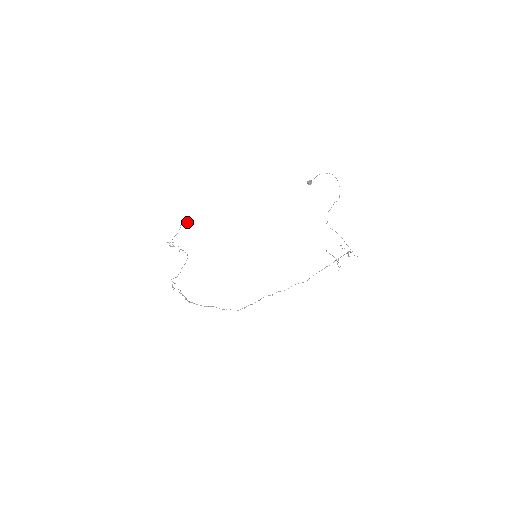
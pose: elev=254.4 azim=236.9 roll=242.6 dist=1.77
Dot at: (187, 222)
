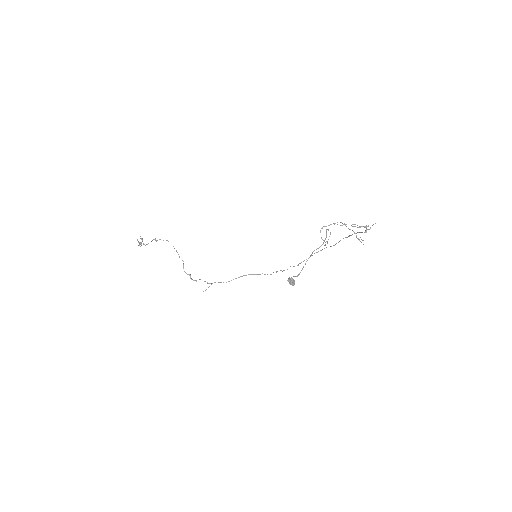
Dot at: occluded
